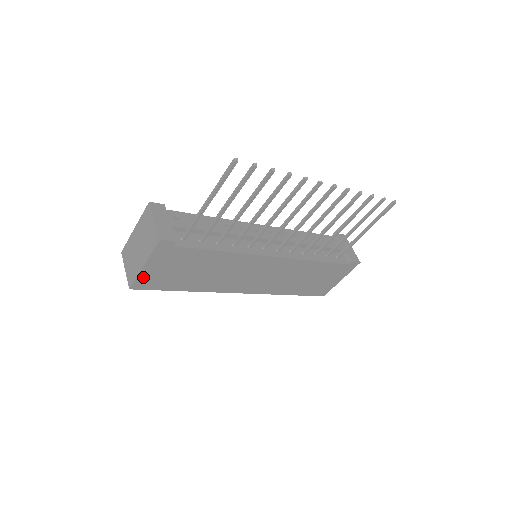
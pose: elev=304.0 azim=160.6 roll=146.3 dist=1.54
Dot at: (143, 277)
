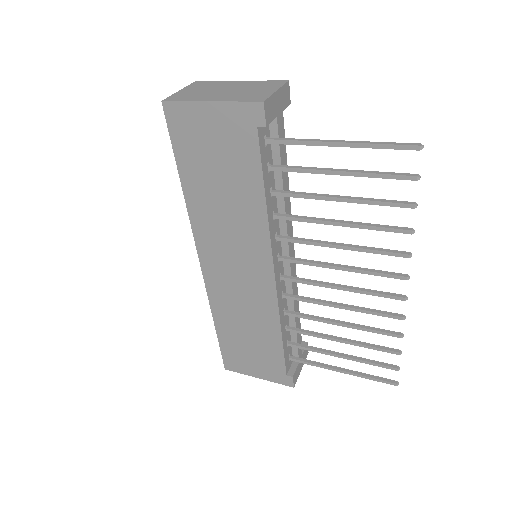
Dot at: (189, 110)
